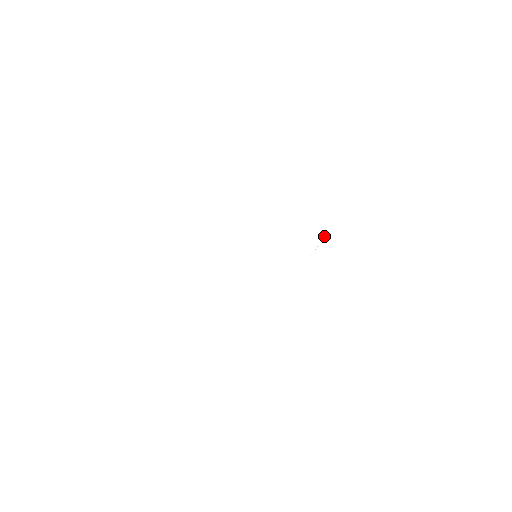
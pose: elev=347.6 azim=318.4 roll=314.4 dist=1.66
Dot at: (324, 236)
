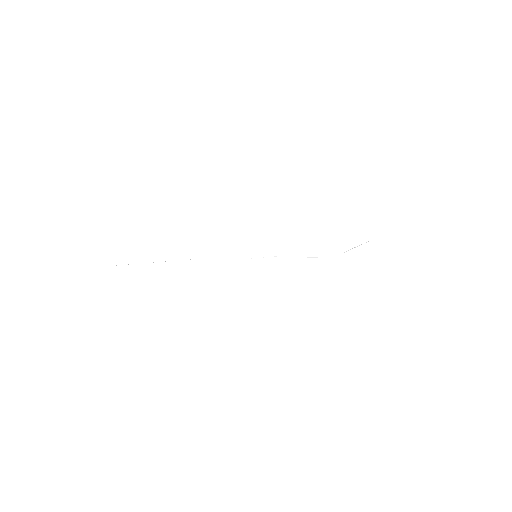
Dot at: (368, 241)
